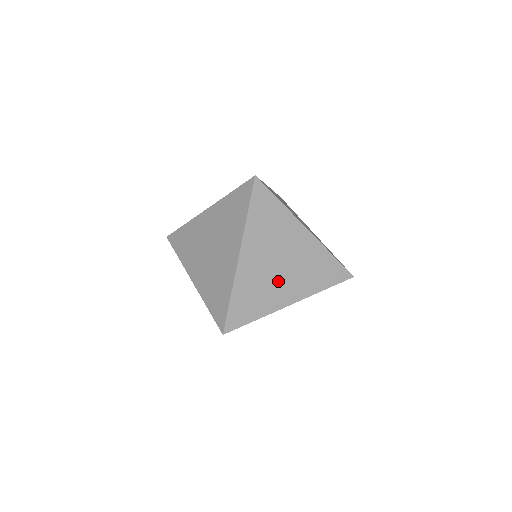
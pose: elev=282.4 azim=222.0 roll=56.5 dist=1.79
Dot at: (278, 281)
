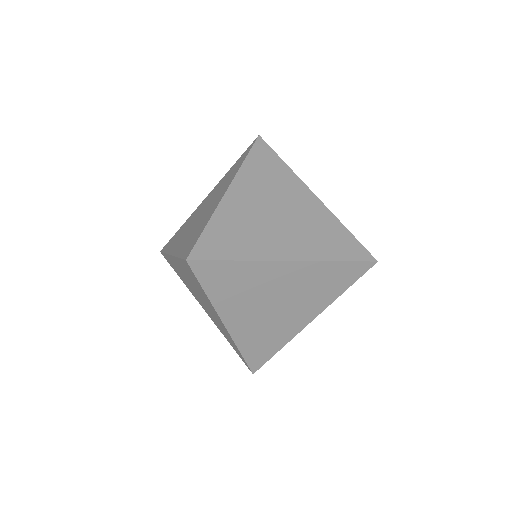
Dot at: (273, 230)
